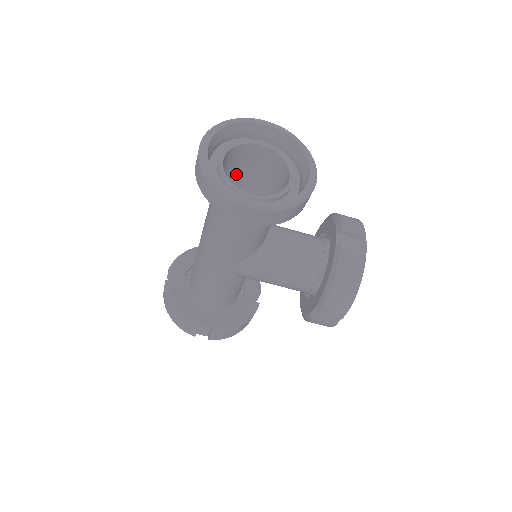
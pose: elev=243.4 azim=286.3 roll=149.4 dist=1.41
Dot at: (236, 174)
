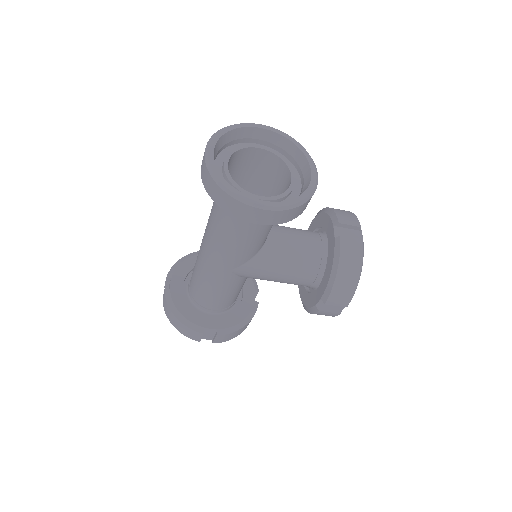
Dot at: (235, 178)
